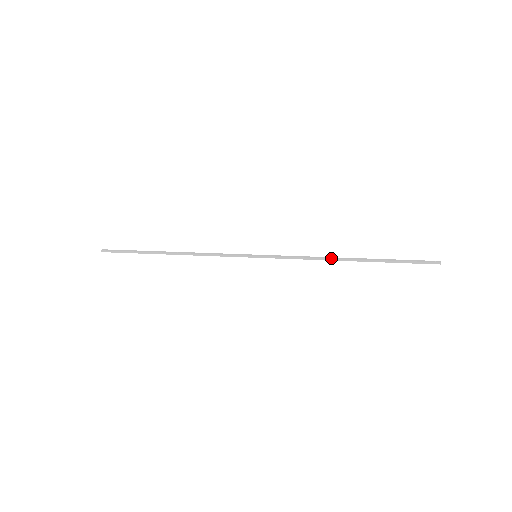
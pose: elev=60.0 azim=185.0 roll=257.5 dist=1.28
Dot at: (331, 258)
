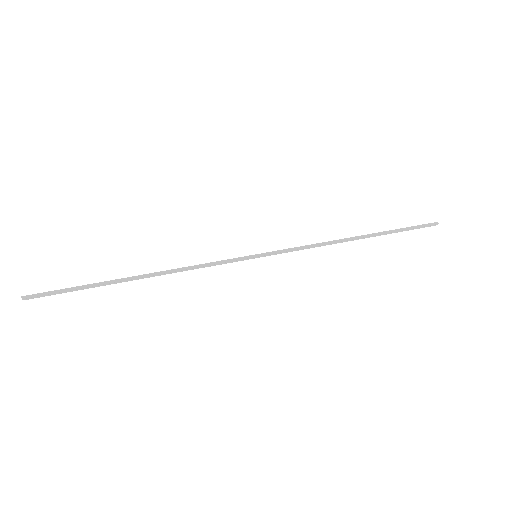
Dot at: (339, 239)
